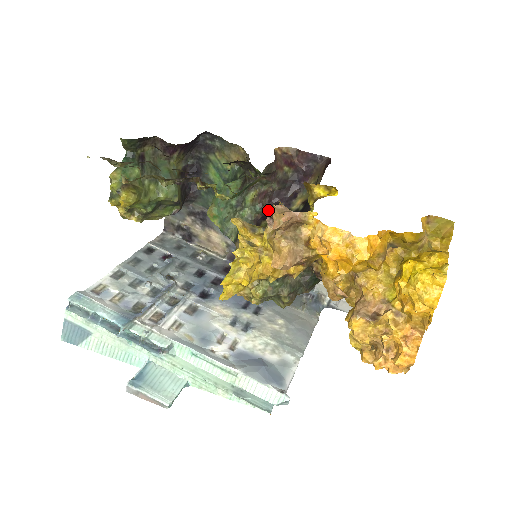
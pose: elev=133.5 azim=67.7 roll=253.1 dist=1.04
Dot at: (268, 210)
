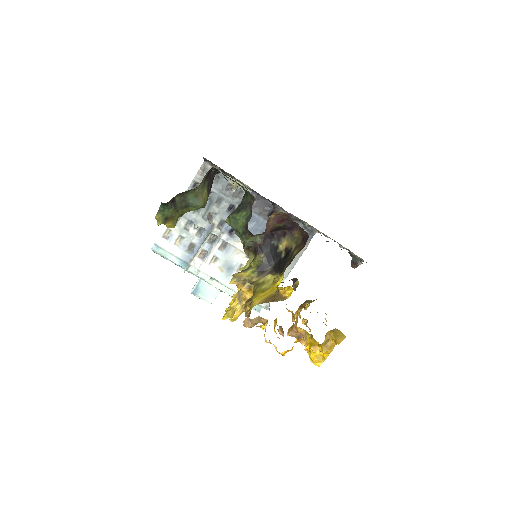
Dot at: occluded
